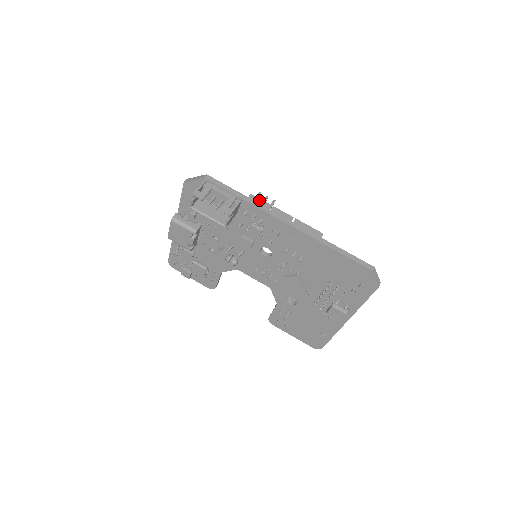
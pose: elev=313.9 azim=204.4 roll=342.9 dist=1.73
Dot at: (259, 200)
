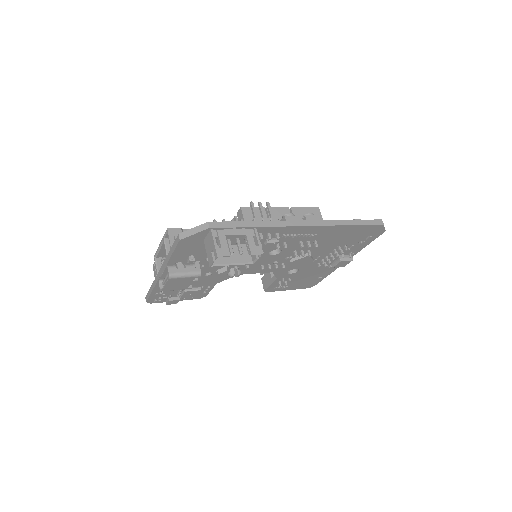
Dot at: occluded
